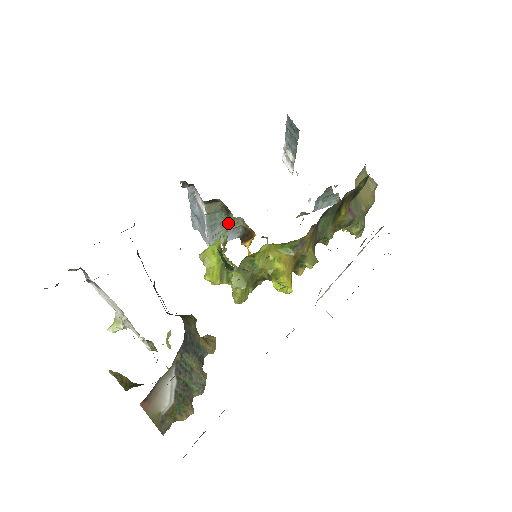
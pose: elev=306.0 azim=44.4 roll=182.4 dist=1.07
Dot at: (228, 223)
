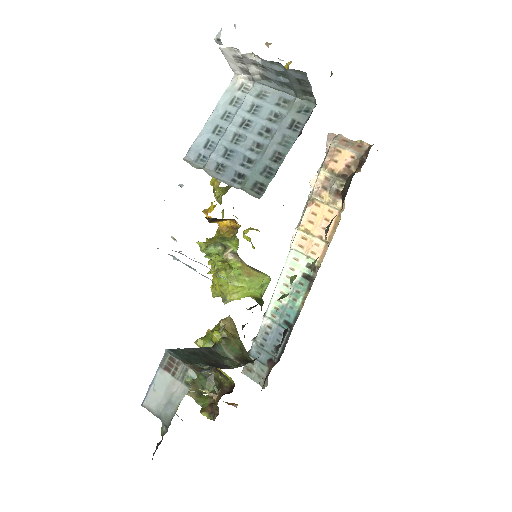
Dot at: (257, 276)
